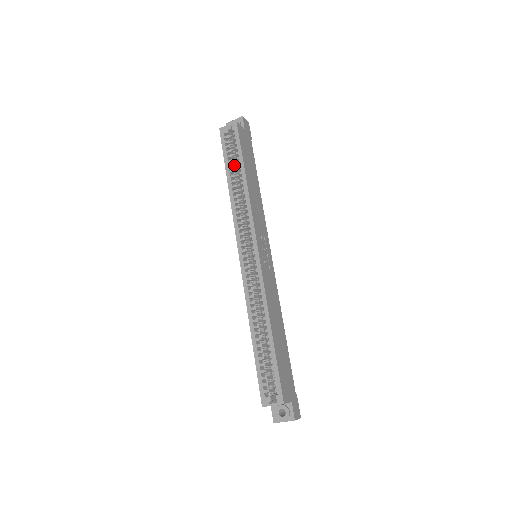
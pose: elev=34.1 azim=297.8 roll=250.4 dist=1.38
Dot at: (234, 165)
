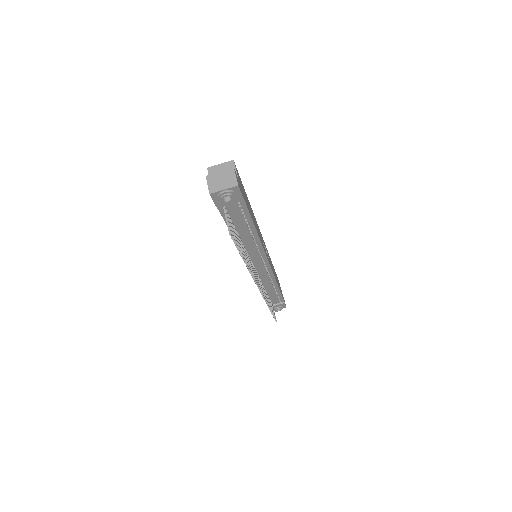
Dot at: occluded
